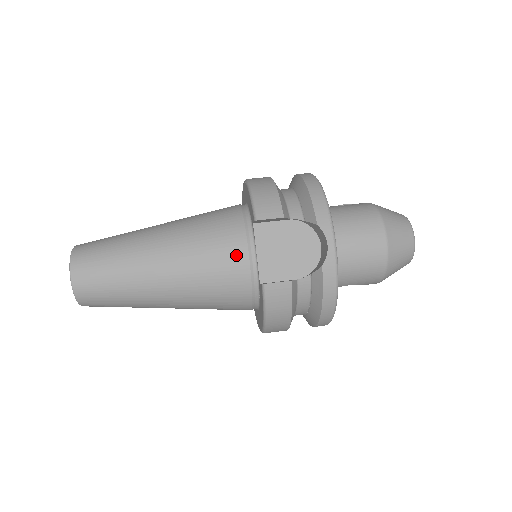
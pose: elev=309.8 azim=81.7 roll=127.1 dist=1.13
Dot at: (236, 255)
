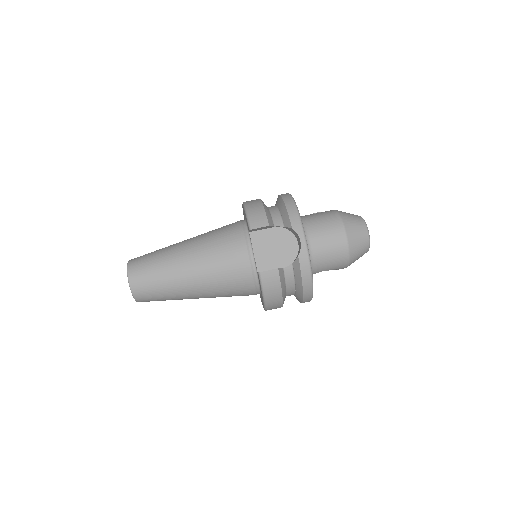
Dot at: (240, 255)
